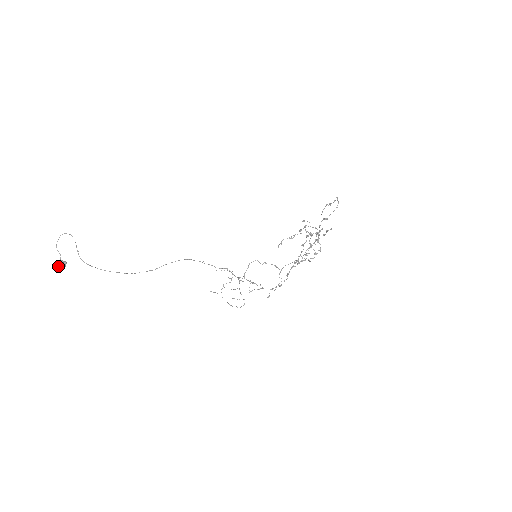
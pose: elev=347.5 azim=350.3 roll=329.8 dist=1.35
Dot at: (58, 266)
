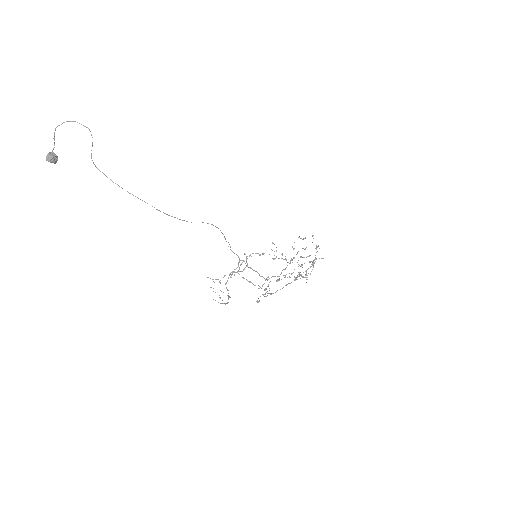
Dot at: (47, 158)
